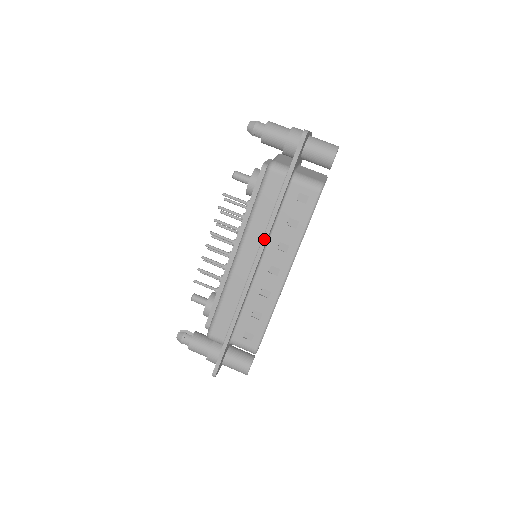
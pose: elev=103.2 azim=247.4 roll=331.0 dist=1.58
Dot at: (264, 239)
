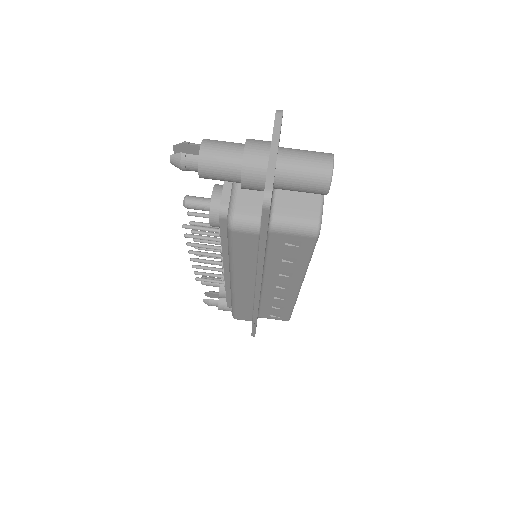
Dot at: (258, 281)
